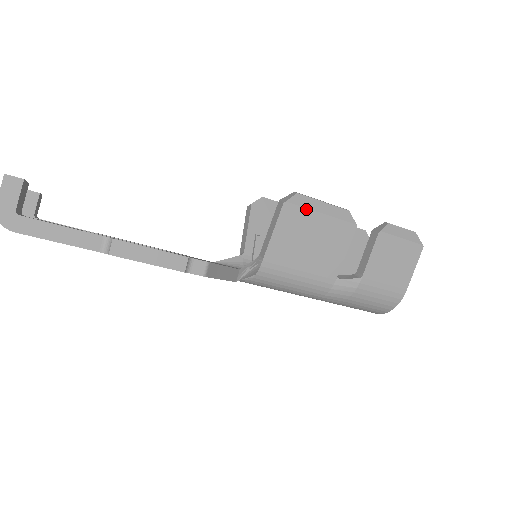
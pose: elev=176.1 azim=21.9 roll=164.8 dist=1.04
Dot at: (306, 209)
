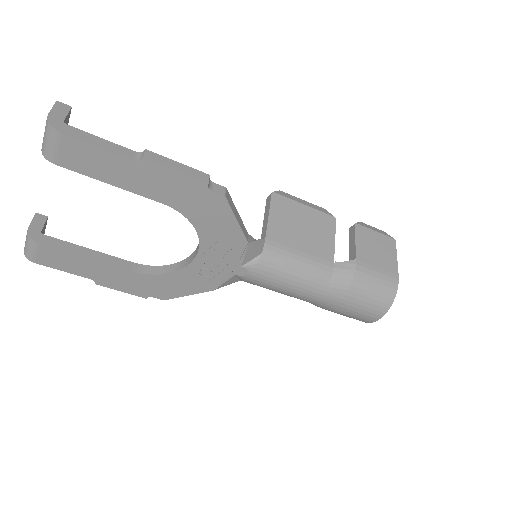
Dot at: (291, 200)
